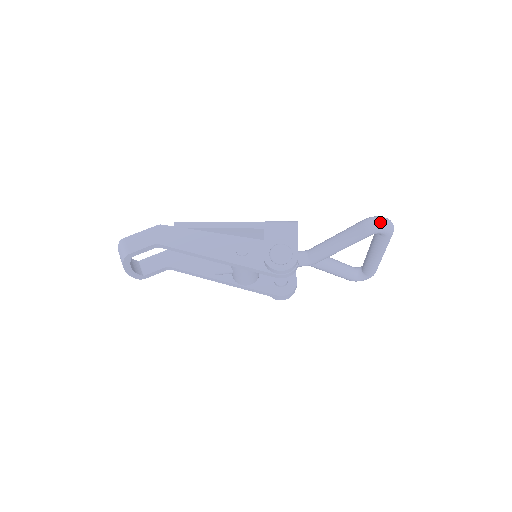
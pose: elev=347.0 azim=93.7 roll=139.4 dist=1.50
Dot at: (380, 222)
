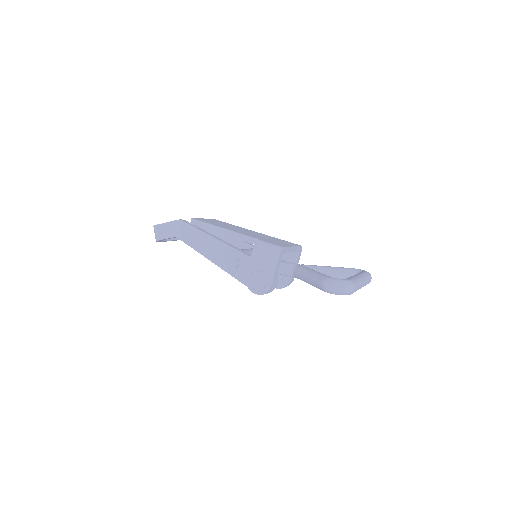
Dot at: (334, 289)
